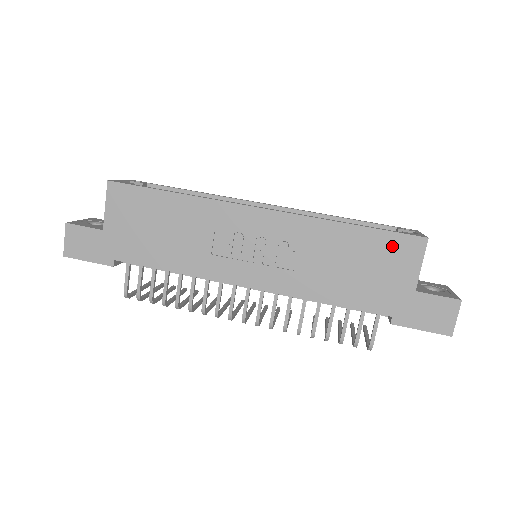
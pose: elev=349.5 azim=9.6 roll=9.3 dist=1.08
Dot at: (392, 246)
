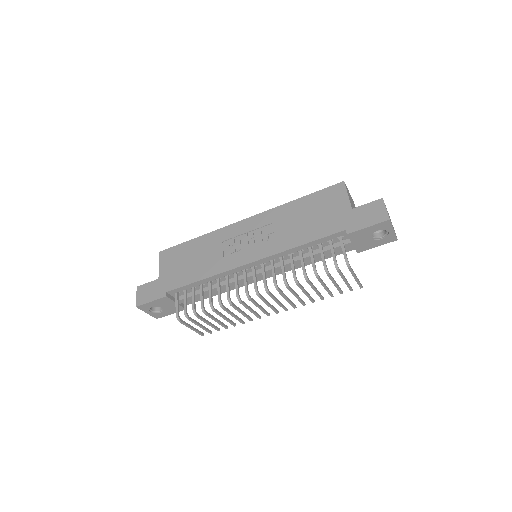
Dot at: (326, 196)
